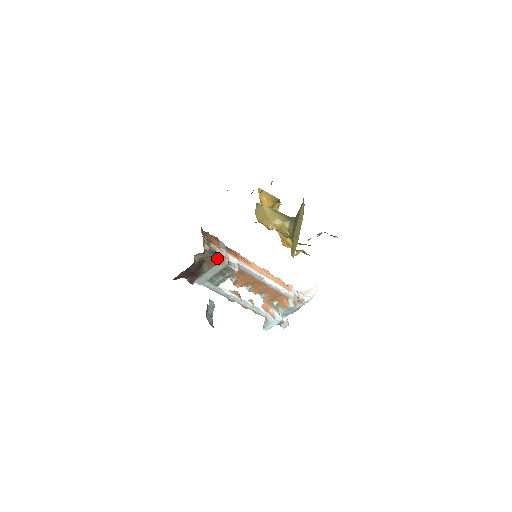
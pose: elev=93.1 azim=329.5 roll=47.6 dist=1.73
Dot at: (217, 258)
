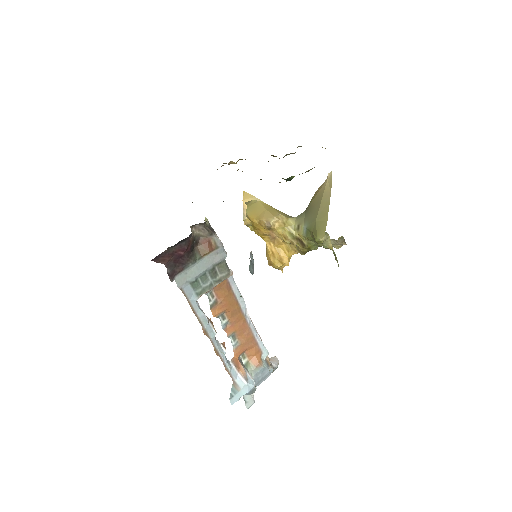
Dot at: (217, 240)
